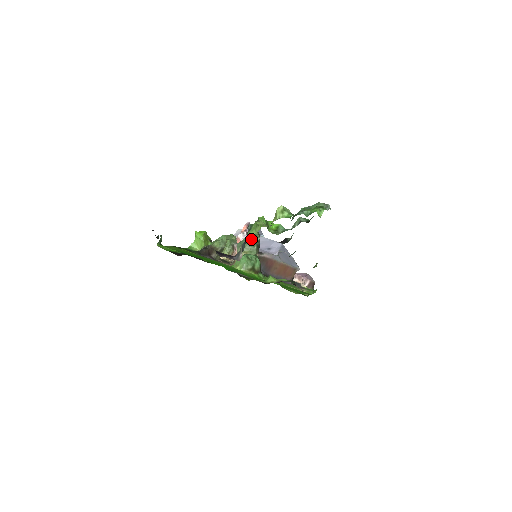
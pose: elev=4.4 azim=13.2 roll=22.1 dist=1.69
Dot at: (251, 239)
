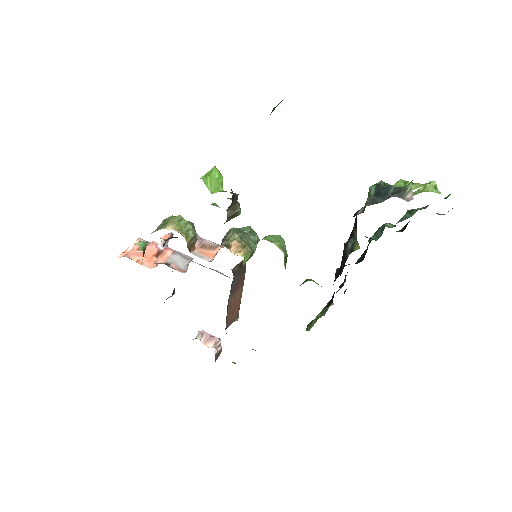
Dot at: (251, 233)
